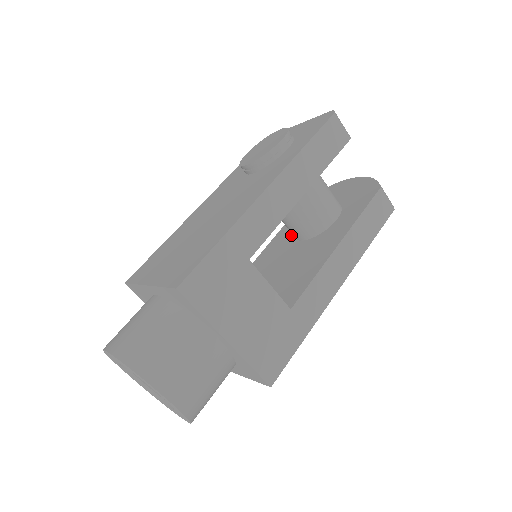
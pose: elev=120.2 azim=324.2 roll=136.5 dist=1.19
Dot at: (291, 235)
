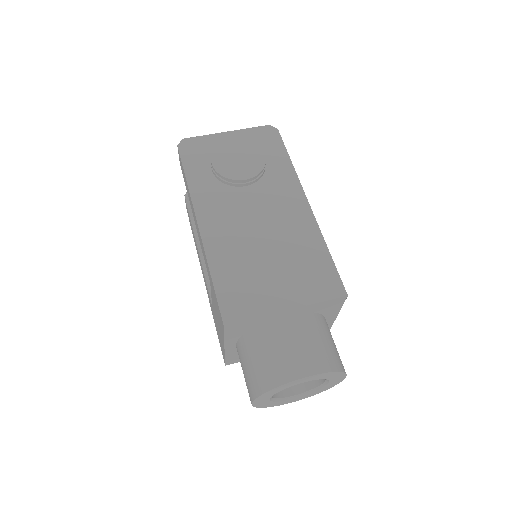
Dot at: occluded
